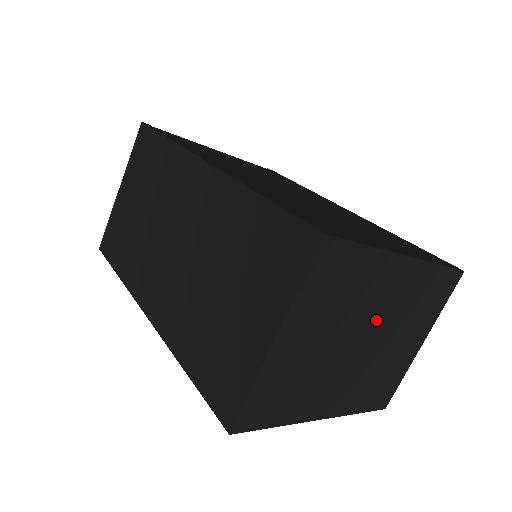
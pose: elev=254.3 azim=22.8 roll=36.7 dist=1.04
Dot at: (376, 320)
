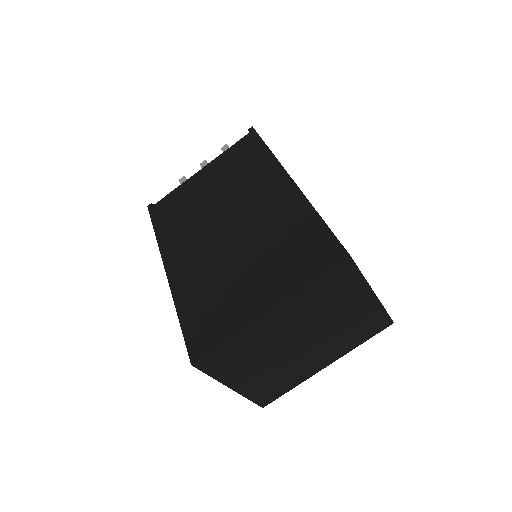
Dot at: (295, 333)
